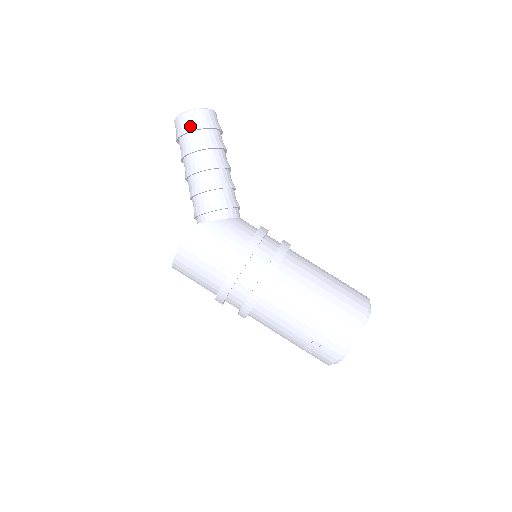
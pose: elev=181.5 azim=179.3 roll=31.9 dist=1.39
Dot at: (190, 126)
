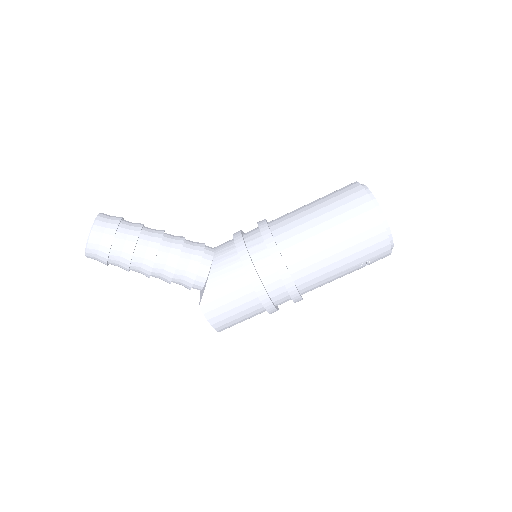
Dot at: (103, 253)
